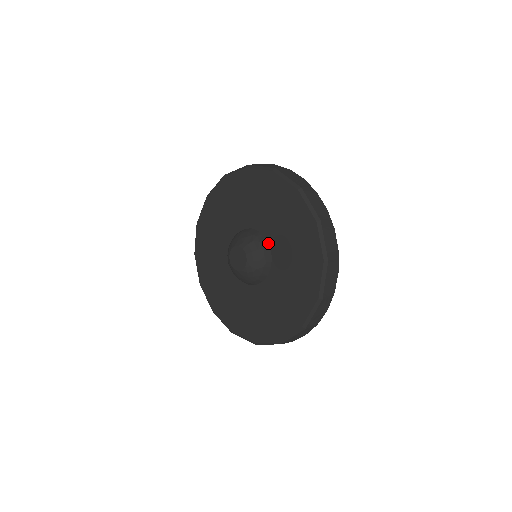
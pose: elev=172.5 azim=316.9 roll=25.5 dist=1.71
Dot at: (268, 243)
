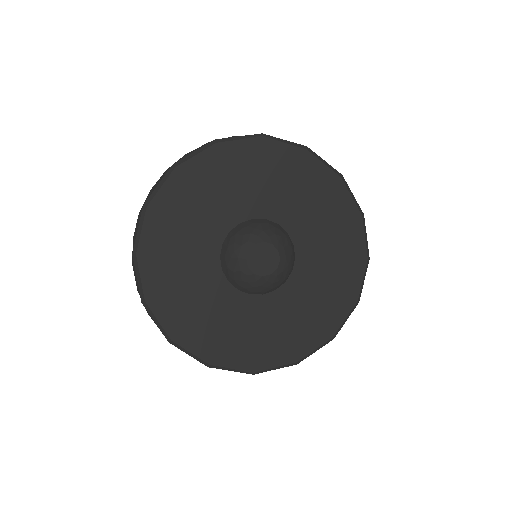
Dot at: (295, 253)
